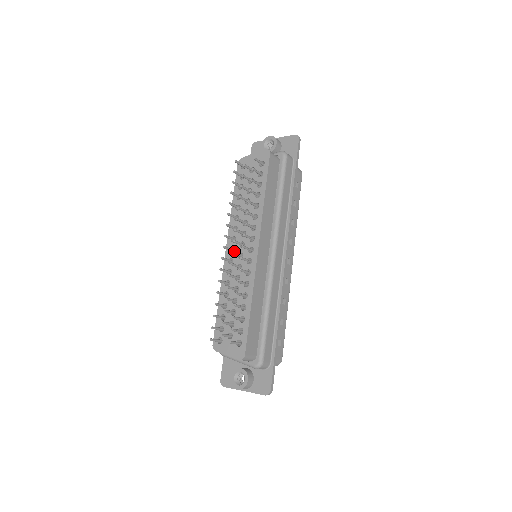
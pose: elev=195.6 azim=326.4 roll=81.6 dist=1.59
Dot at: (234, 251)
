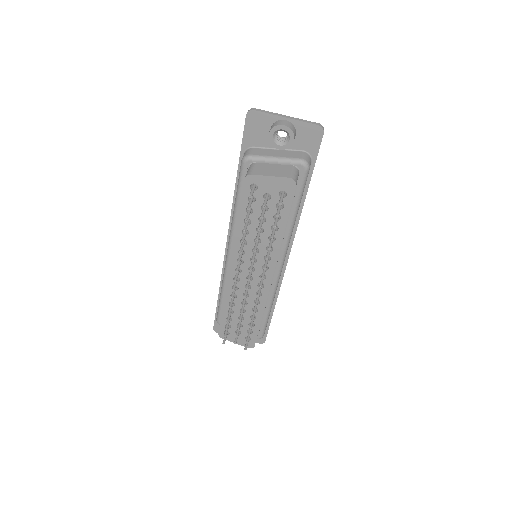
Dot at: (241, 272)
